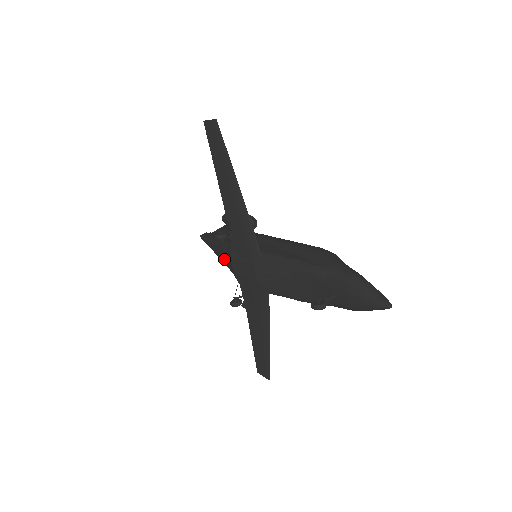
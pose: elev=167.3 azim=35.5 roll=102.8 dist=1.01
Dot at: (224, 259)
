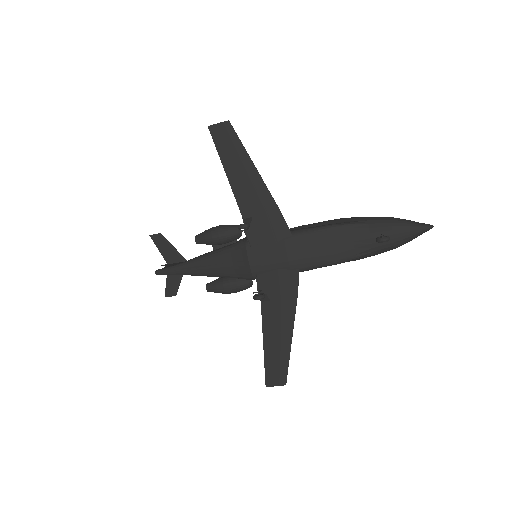
Dot at: (223, 266)
